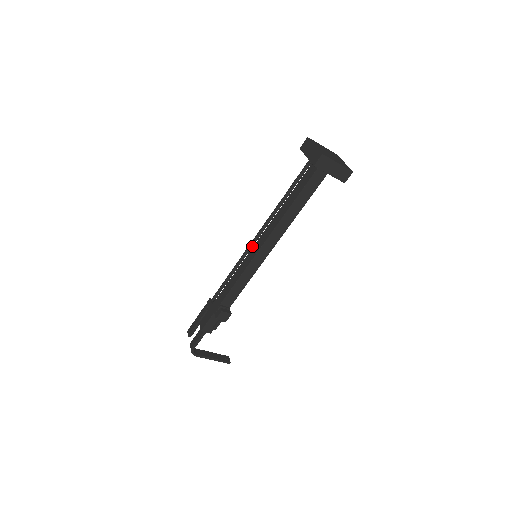
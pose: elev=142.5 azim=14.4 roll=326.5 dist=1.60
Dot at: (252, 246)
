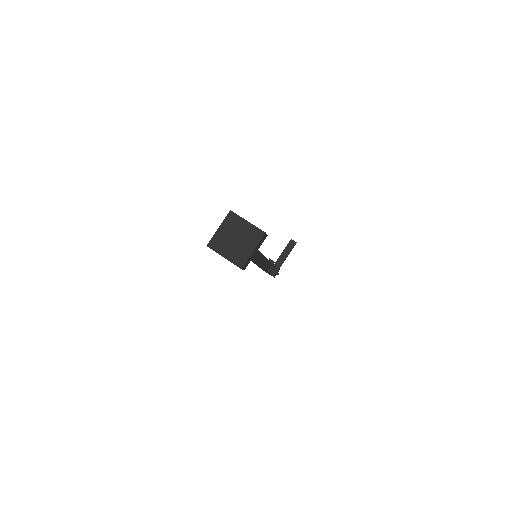
Dot at: occluded
